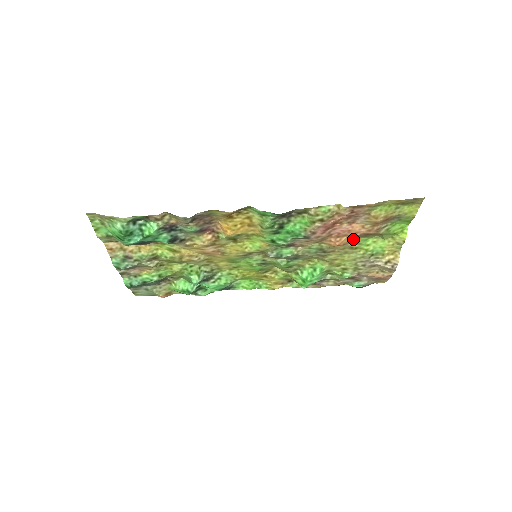
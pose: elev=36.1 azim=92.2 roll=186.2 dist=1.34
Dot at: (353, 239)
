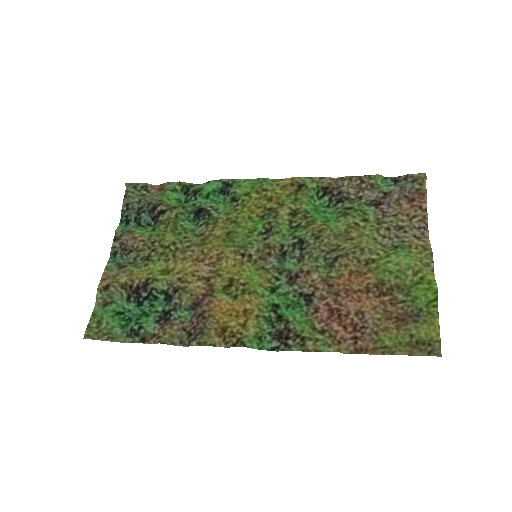
Dot at: (367, 281)
